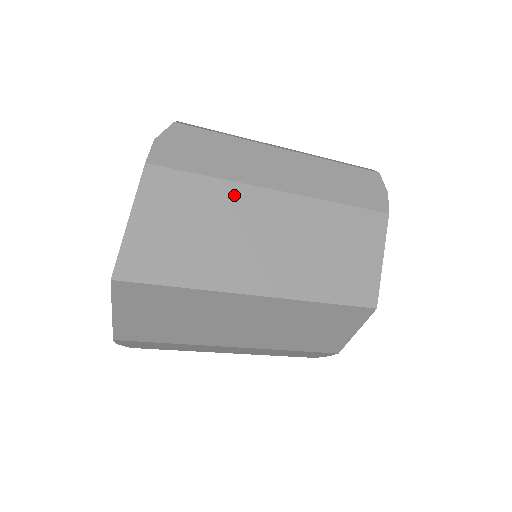
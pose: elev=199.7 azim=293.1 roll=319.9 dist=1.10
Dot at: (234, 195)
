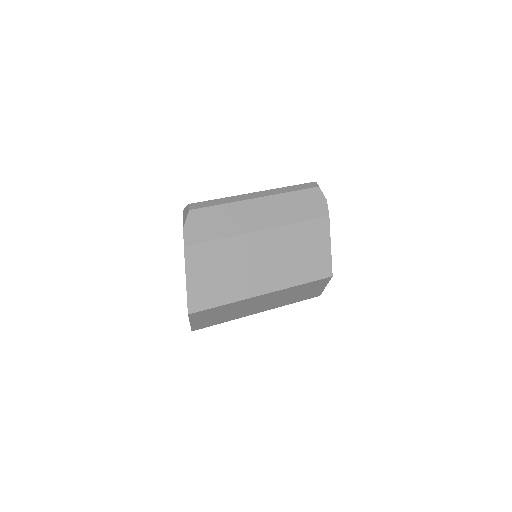
Dot at: (236, 244)
